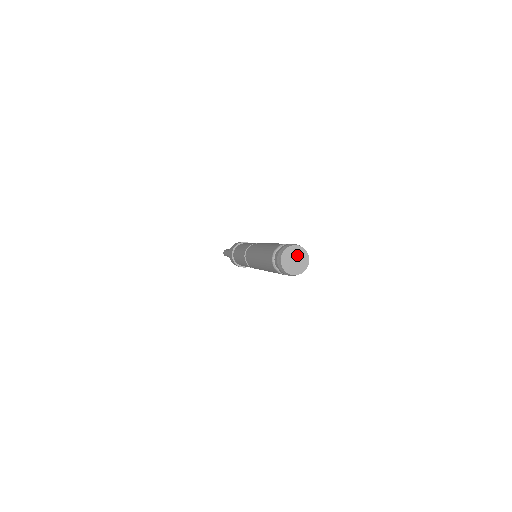
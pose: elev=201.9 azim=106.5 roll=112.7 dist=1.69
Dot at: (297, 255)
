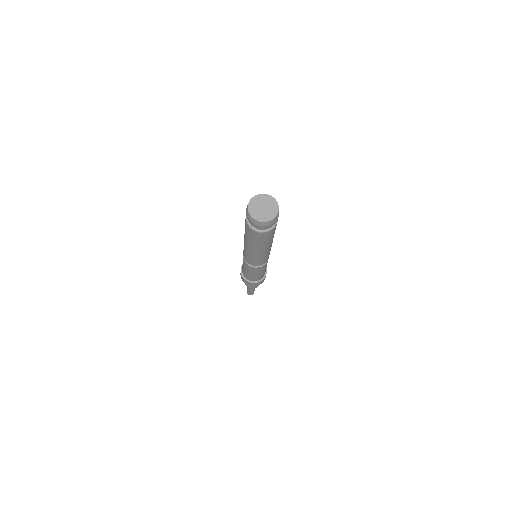
Dot at: (265, 203)
